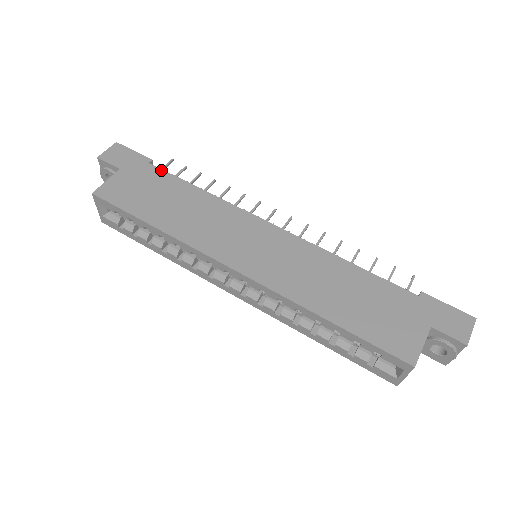
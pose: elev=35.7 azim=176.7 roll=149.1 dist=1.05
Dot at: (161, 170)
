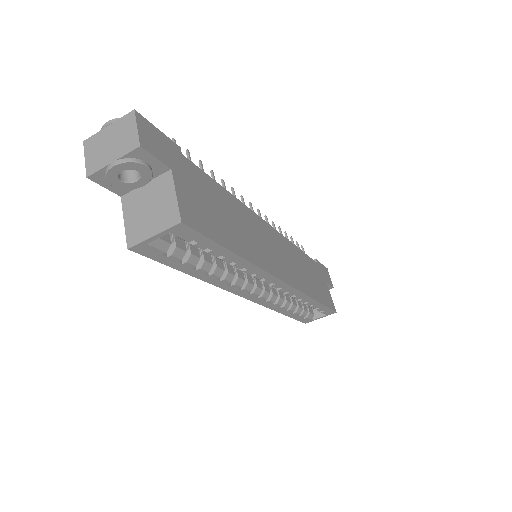
Dot at: (196, 166)
